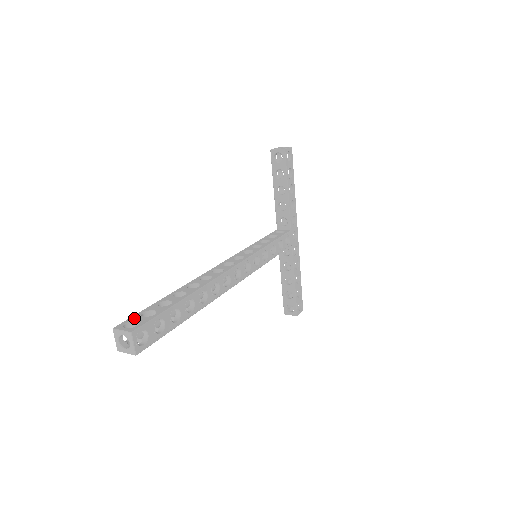
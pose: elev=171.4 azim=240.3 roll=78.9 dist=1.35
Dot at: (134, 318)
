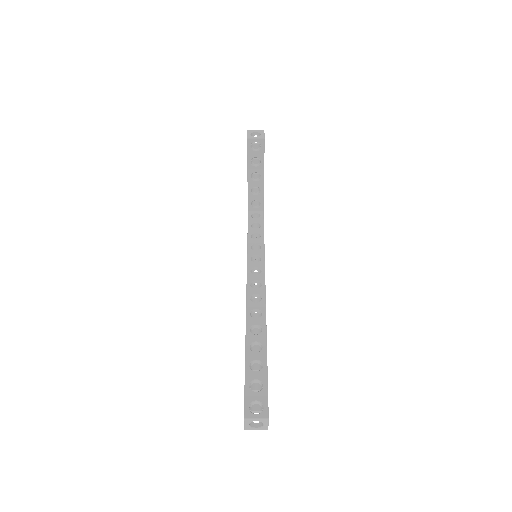
Dot at: (250, 397)
